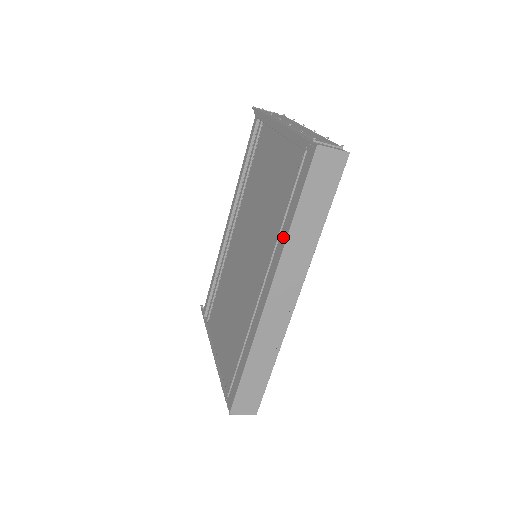
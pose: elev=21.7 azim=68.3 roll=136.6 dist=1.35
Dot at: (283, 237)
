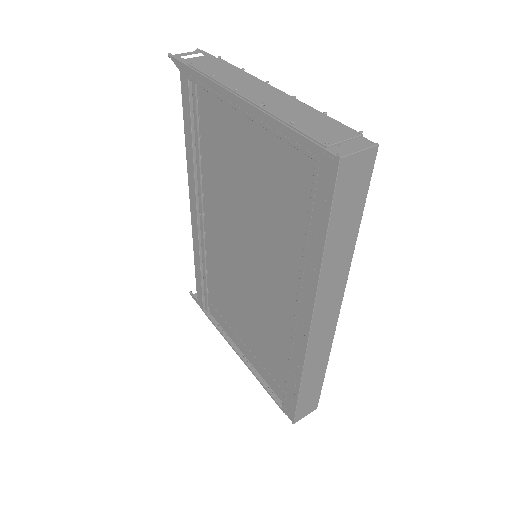
Dot at: (312, 266)
